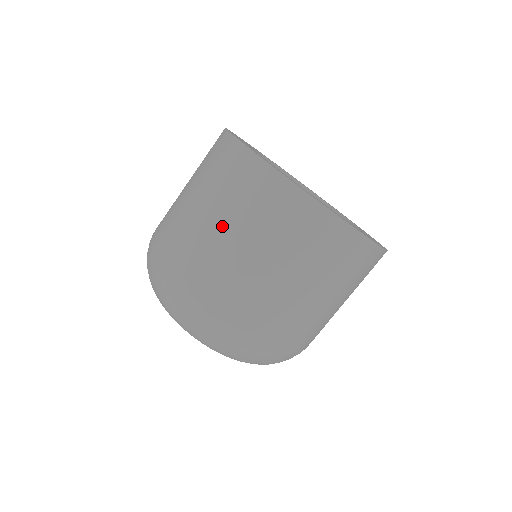
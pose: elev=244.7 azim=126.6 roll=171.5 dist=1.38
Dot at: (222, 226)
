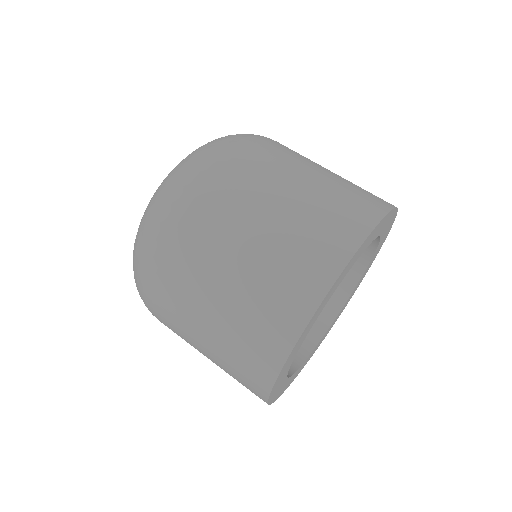
Dot at: (212, 315)
